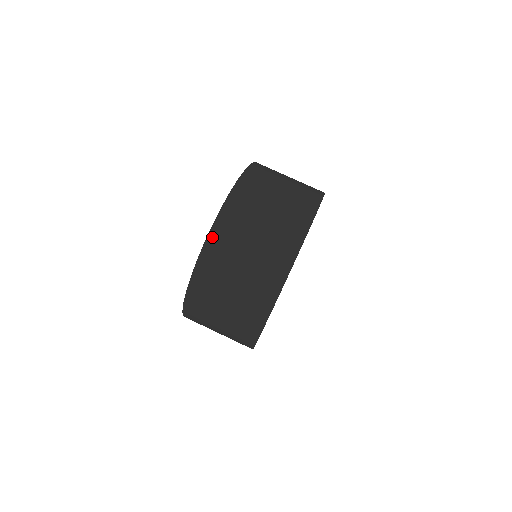
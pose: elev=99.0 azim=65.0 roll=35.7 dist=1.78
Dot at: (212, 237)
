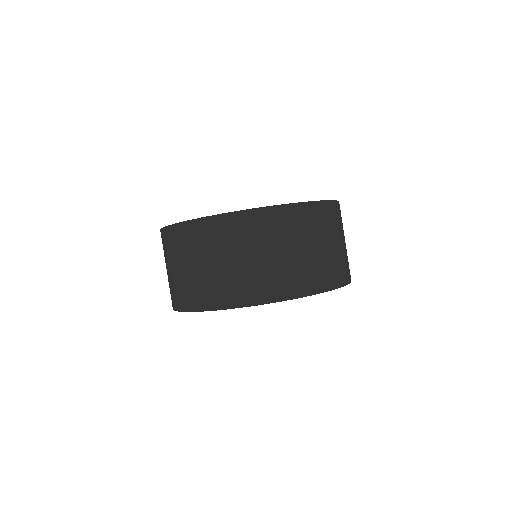
Dot at: (230, 217)
